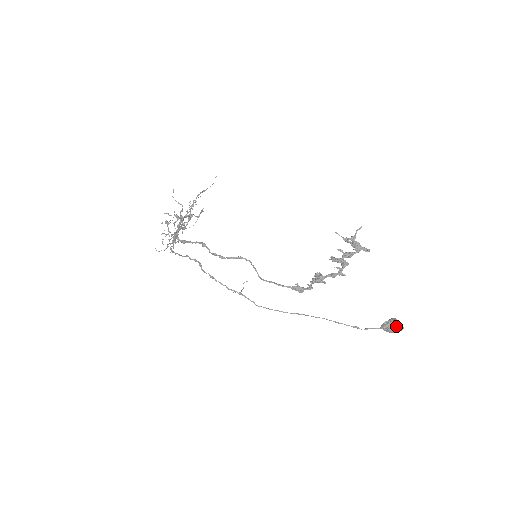
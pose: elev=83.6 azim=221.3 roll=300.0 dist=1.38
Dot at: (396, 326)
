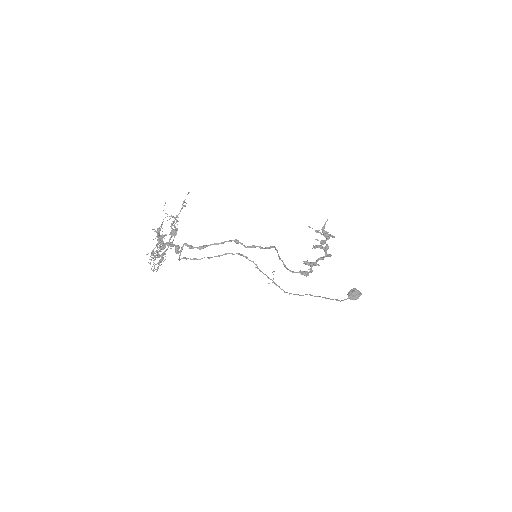
Dot at: (358, 293)
